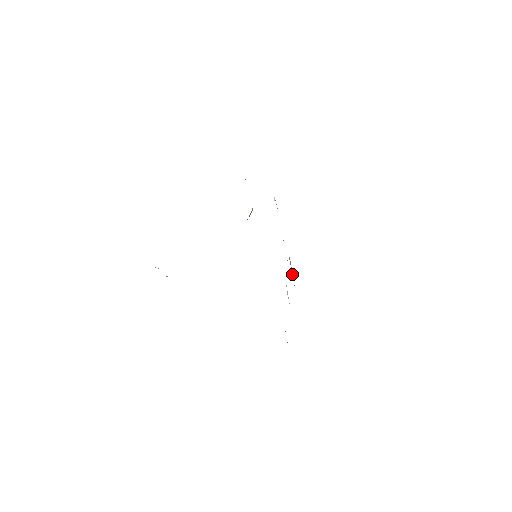
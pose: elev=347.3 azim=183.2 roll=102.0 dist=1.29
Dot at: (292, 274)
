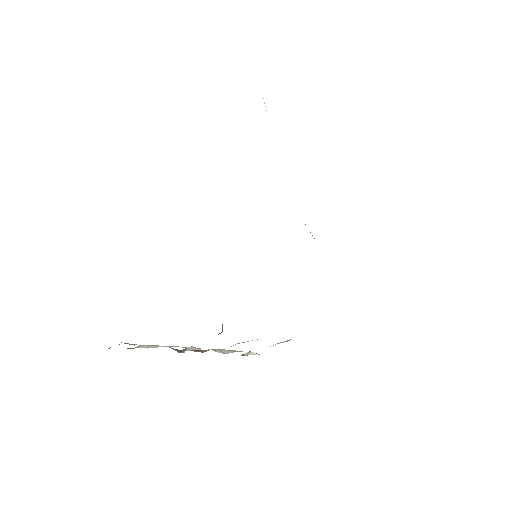
Dot at: occluded
